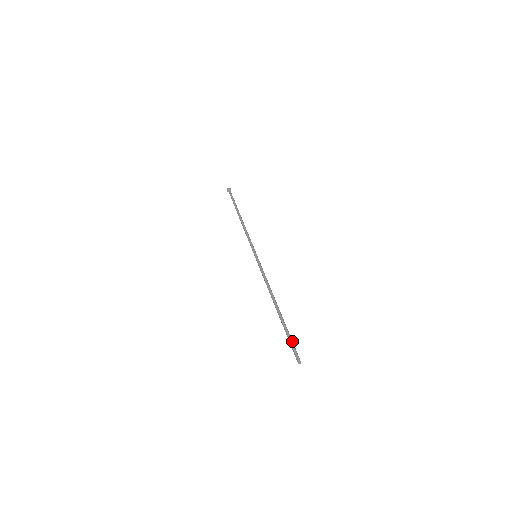
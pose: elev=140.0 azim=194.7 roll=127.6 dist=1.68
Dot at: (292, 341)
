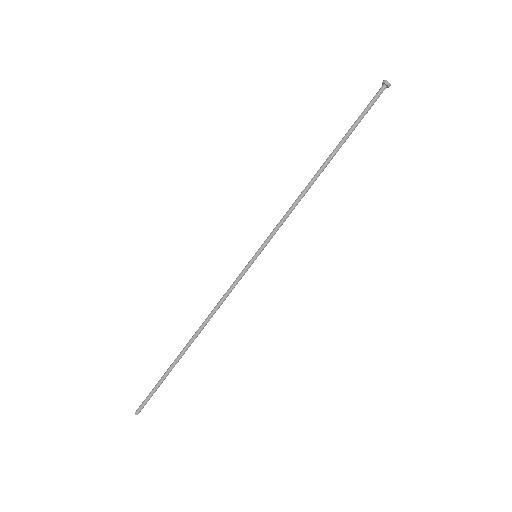
Dot at: (155, 391)
